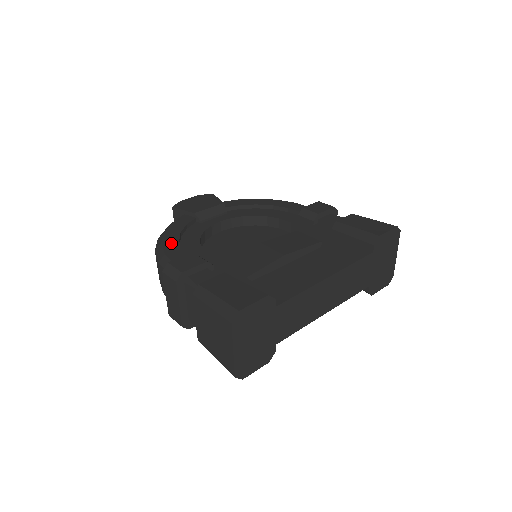
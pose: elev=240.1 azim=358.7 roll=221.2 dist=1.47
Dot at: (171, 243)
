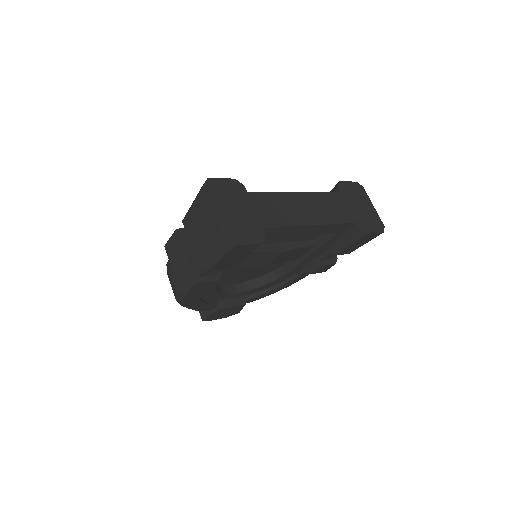
Dot at: occluded
